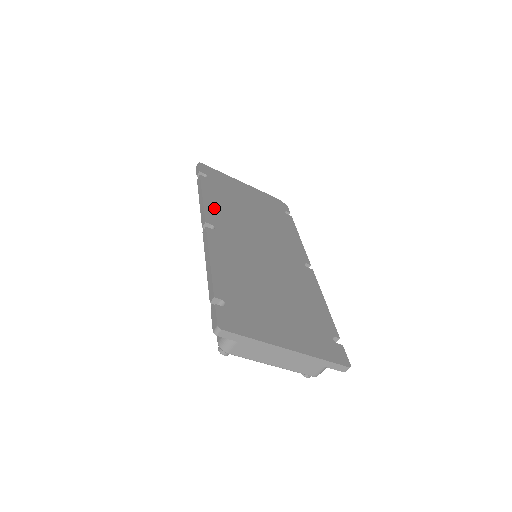
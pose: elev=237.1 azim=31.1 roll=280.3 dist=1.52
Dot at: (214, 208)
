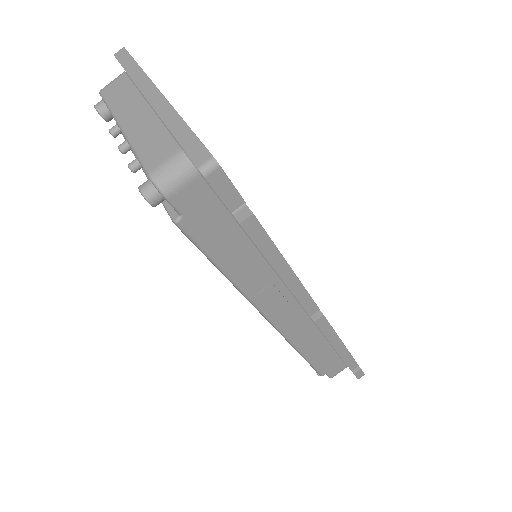
Dot at: occluded
